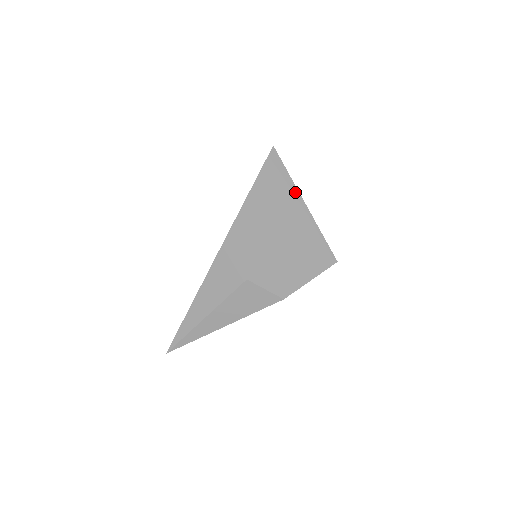
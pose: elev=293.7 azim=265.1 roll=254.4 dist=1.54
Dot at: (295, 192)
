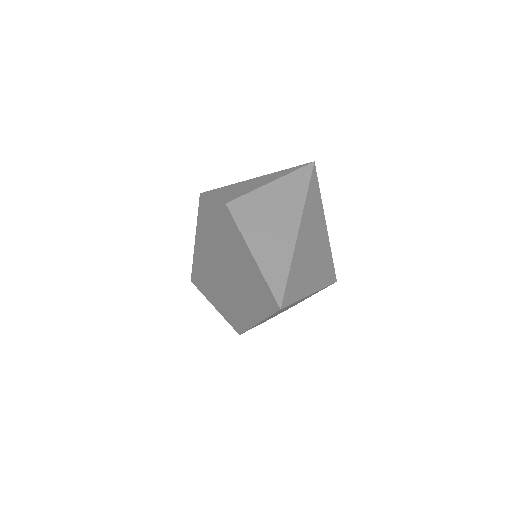
Dot at: occluded
